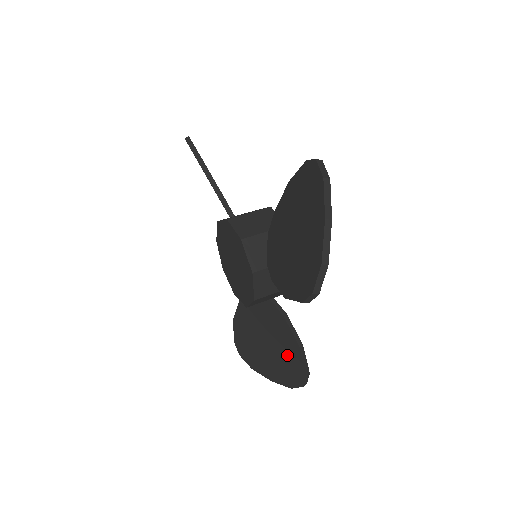
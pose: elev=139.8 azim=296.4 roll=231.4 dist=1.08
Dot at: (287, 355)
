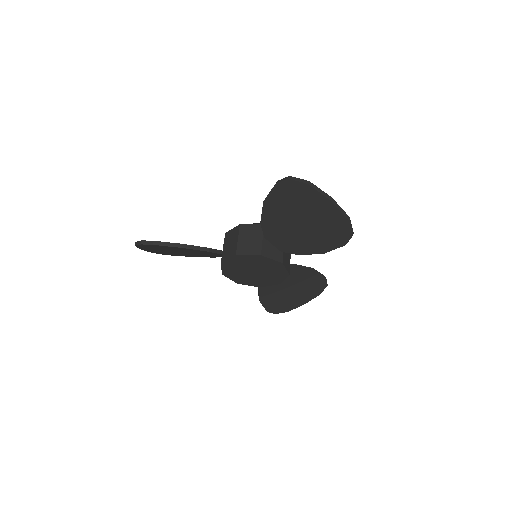
Dot at: (308, 282)
